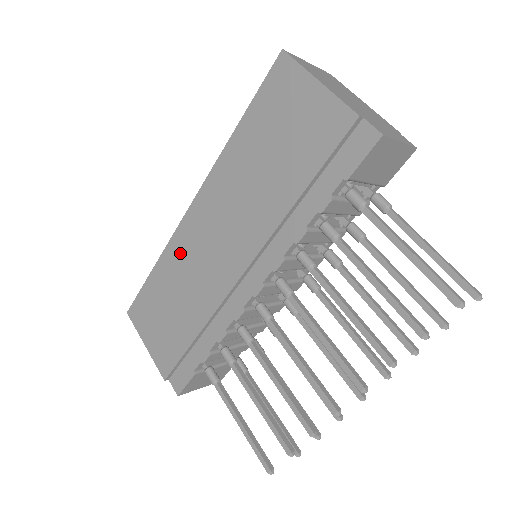
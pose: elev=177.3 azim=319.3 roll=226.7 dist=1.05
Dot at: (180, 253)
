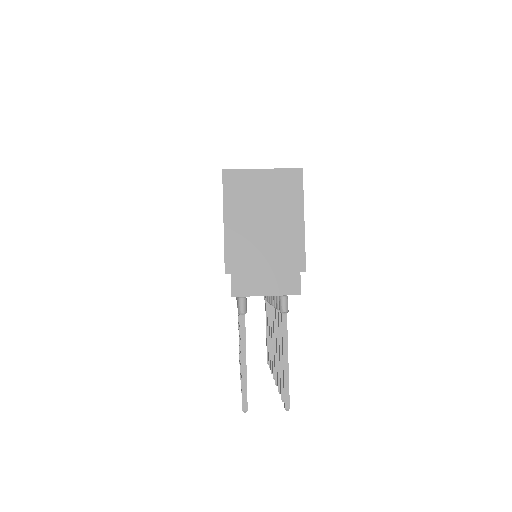
Dot at: occluded
